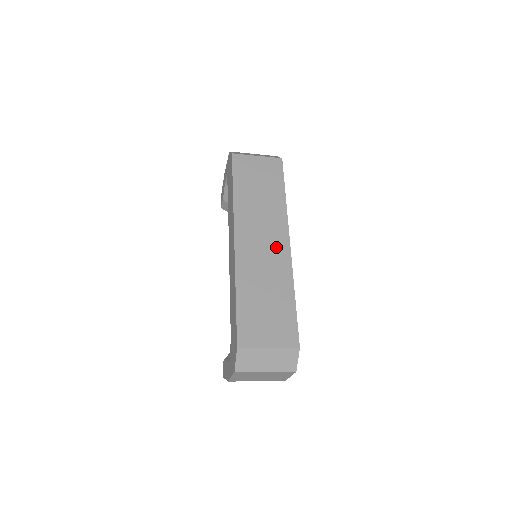
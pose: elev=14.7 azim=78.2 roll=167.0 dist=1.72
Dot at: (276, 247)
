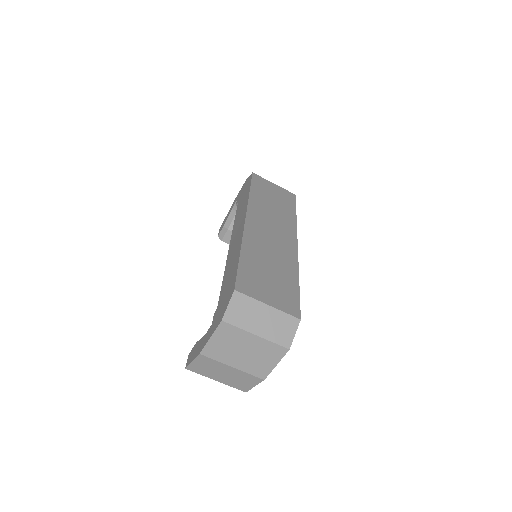
Dot at: (284, 241)
